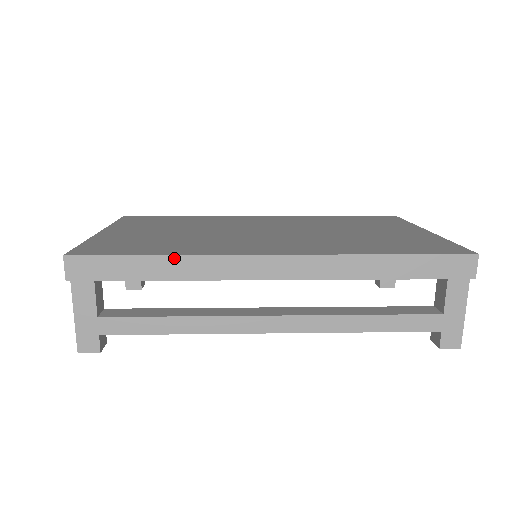
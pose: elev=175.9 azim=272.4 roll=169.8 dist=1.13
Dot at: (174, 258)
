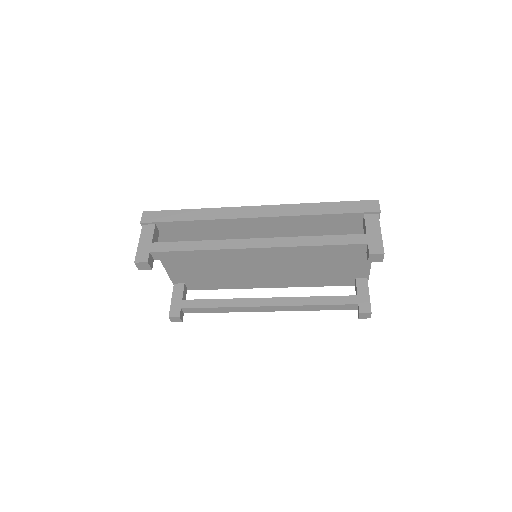
Dot at: (201, 210)
